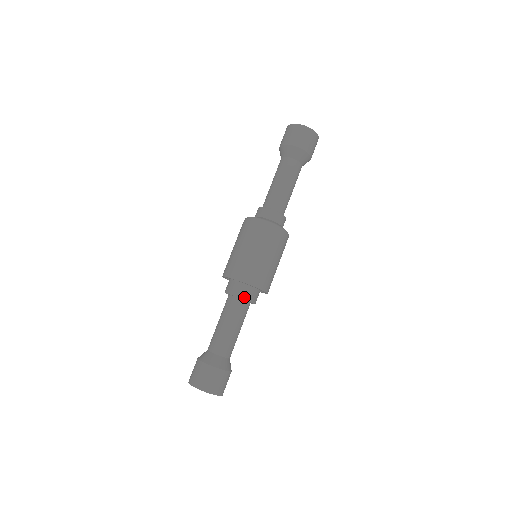
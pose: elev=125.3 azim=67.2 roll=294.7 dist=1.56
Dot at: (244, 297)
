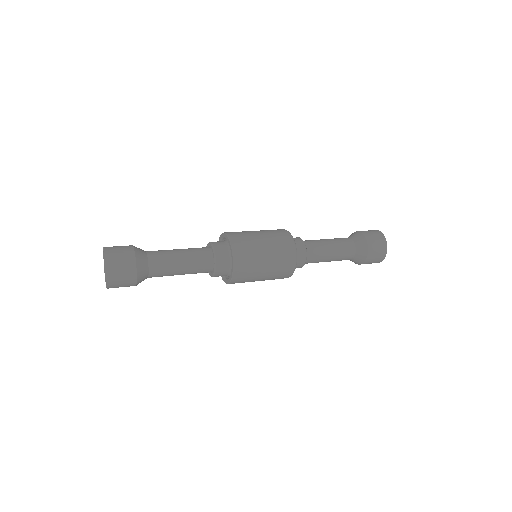
Dot at: (216, 250)
